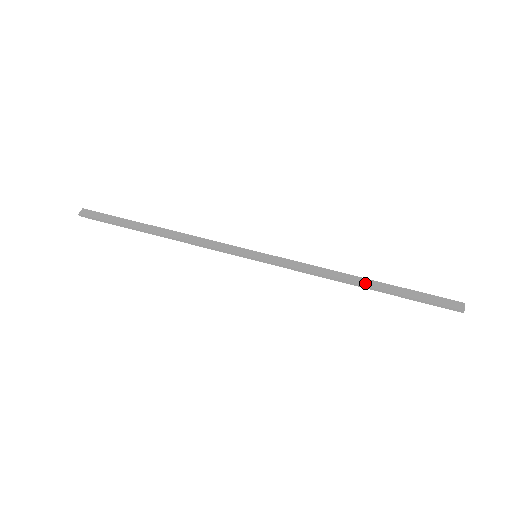
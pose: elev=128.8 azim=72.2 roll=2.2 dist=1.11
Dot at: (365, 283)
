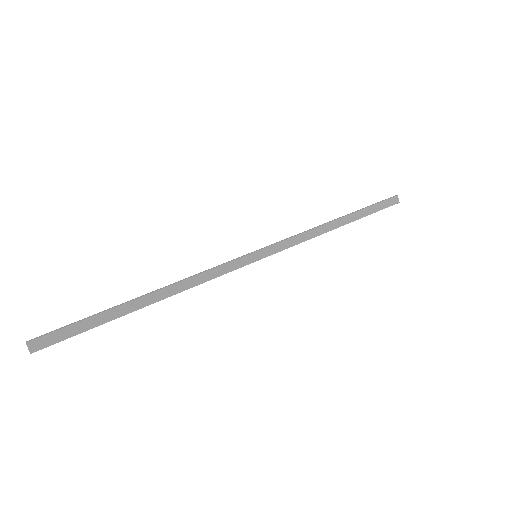
Dot at: (342, 223)
